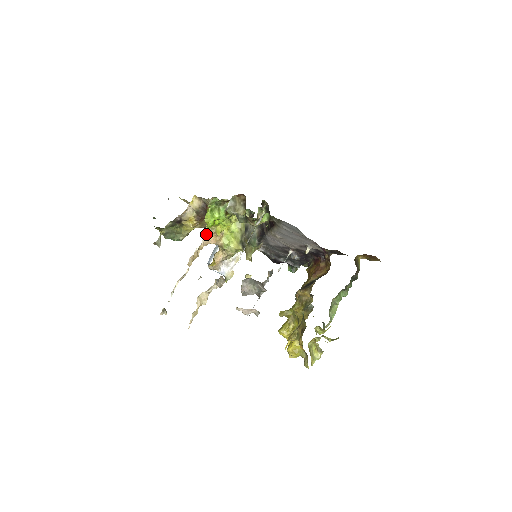
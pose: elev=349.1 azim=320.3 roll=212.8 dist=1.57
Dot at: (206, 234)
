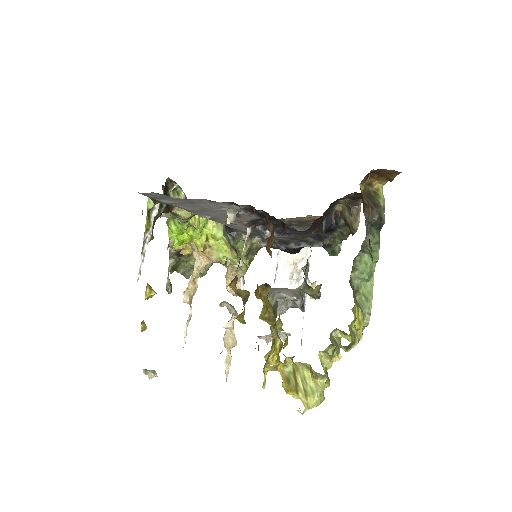
Dot at: (194, 255)
